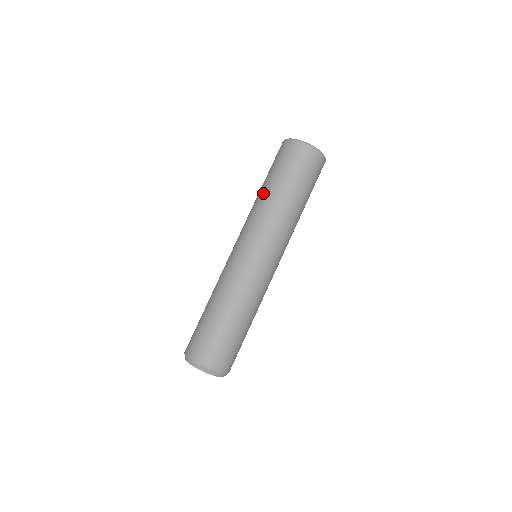
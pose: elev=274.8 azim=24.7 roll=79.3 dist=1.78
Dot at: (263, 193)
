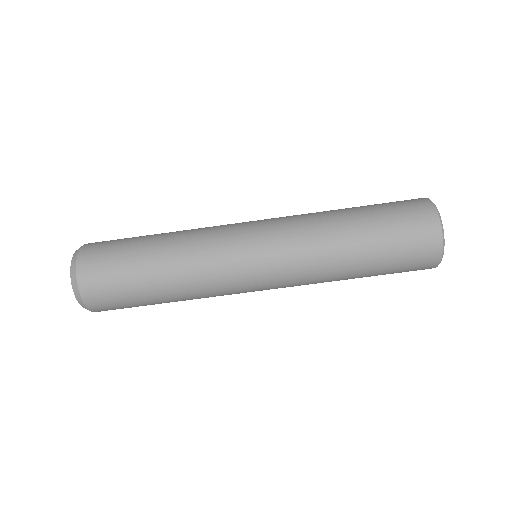
Dot at: (347, 252)
